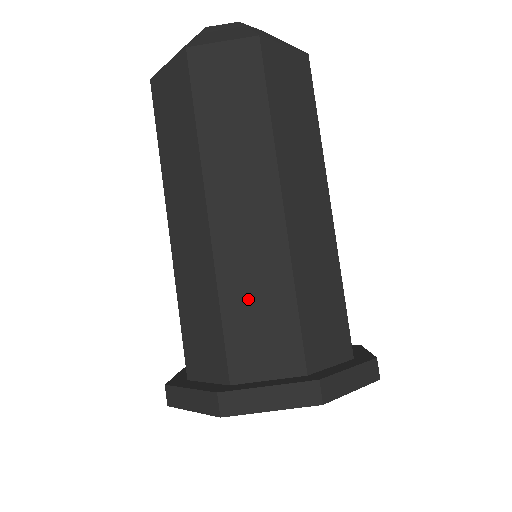
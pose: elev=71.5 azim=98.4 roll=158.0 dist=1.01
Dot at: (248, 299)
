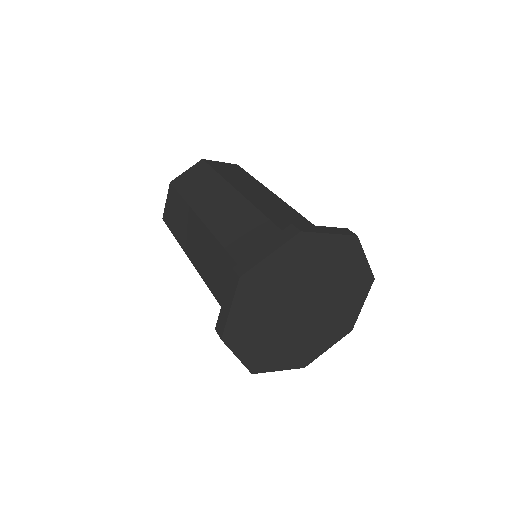
Dot at: (238, 234)
